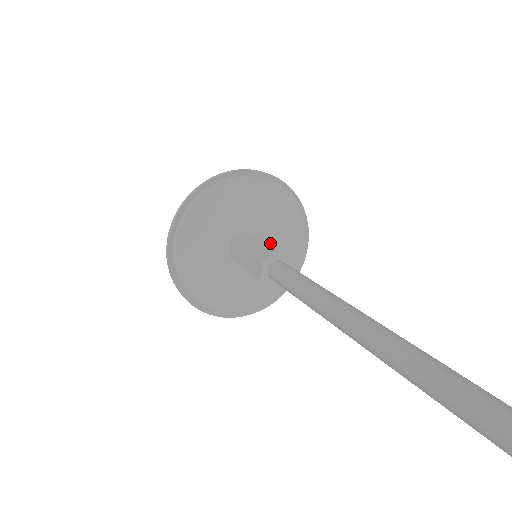
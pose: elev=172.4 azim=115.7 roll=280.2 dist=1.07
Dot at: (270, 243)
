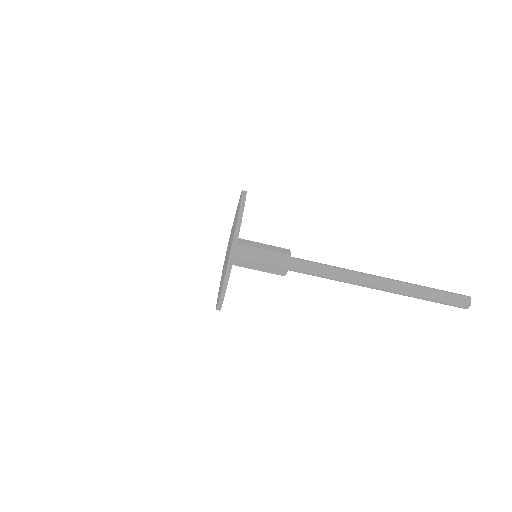
Dot at: occluded
